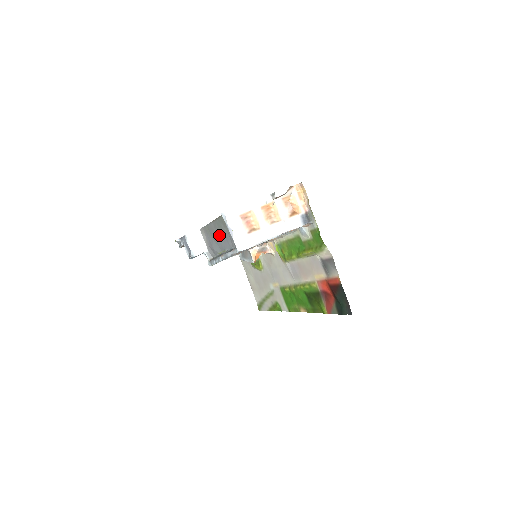
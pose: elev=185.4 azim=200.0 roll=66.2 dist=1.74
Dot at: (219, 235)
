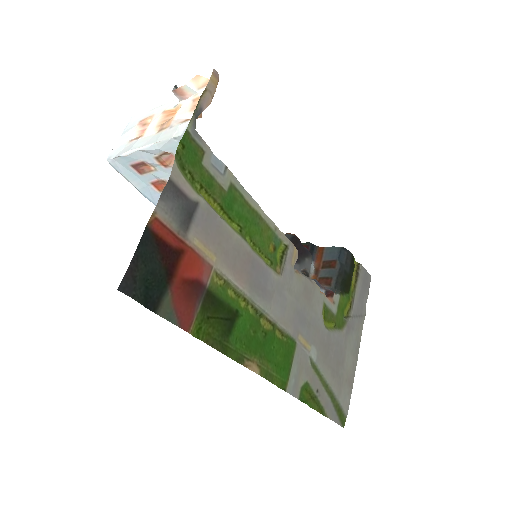
Dot at: occluded
